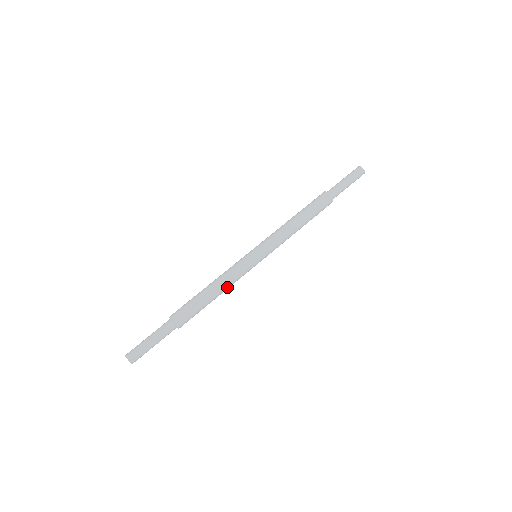
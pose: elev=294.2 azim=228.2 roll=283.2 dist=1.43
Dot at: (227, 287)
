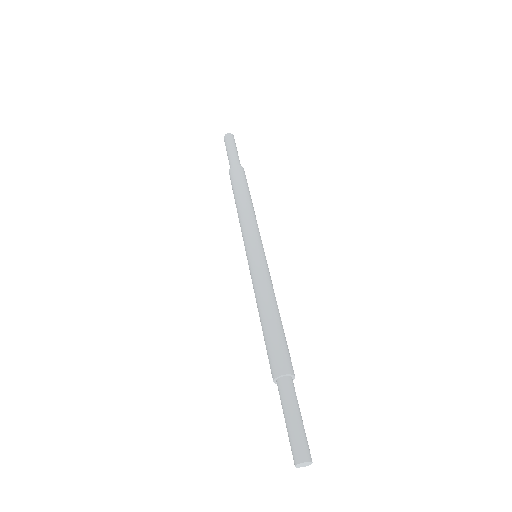
Dot at: (271, 297)
